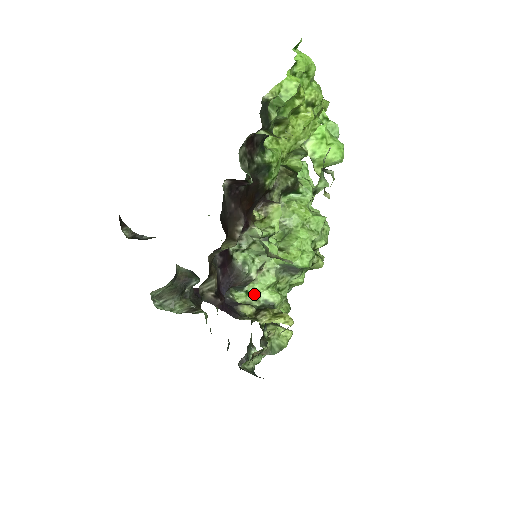
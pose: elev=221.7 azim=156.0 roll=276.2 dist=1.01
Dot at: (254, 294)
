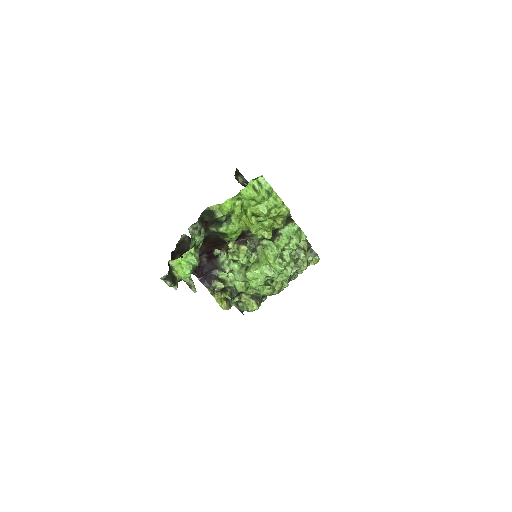
Dot at: (231, 278)
